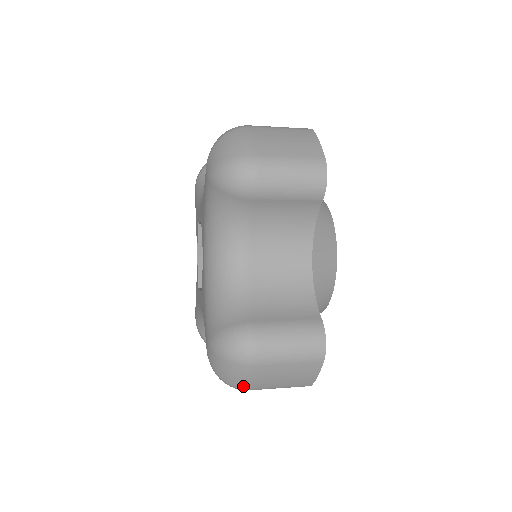
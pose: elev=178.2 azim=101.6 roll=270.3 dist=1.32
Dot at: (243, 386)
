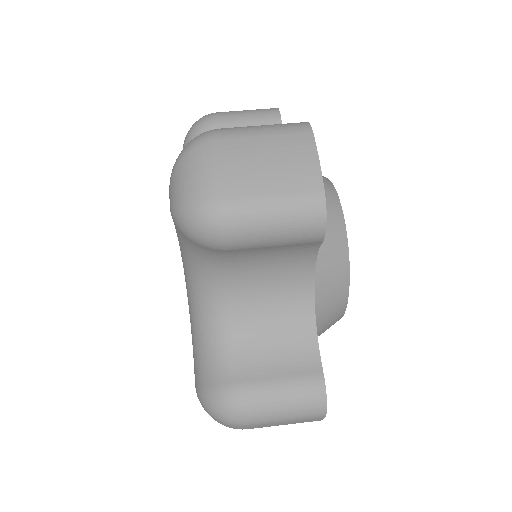
Dot at: occluded
